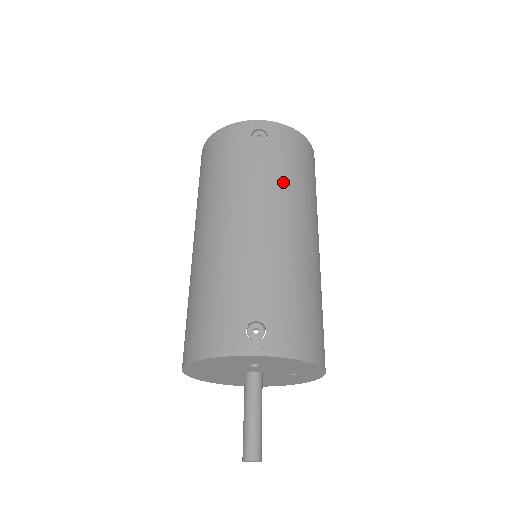
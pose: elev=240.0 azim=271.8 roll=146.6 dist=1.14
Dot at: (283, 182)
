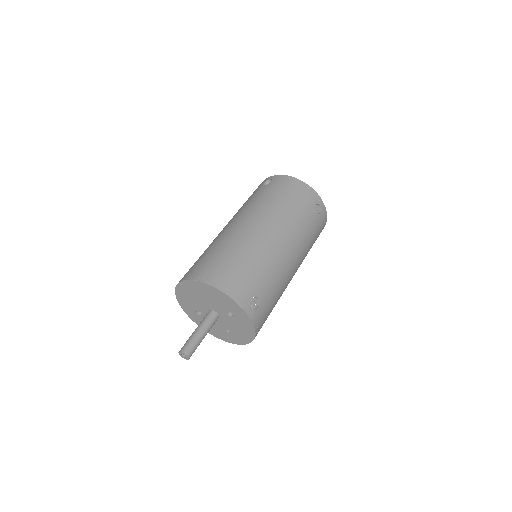
Dot at: (308, 243)
